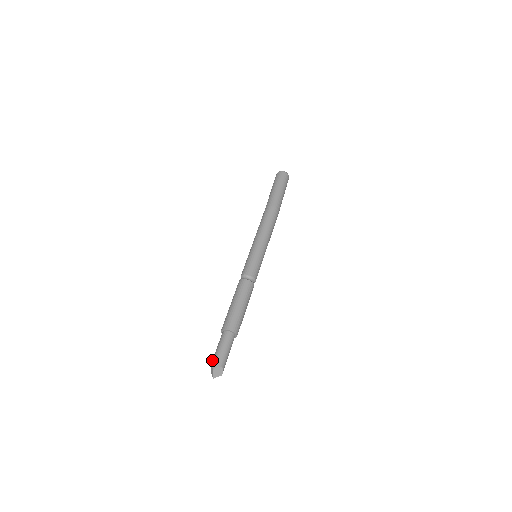
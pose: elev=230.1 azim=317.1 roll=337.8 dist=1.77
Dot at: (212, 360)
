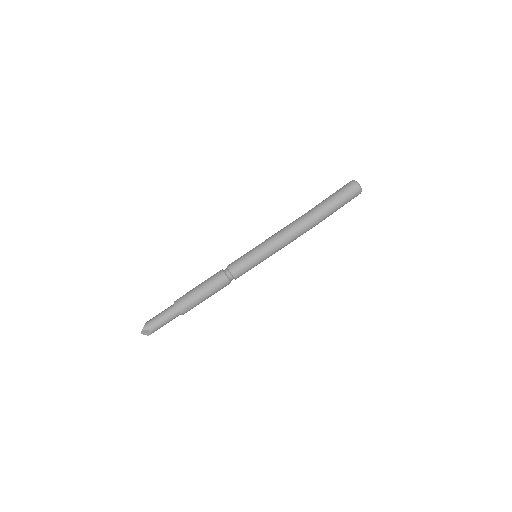
Dot at: (149, 320)
